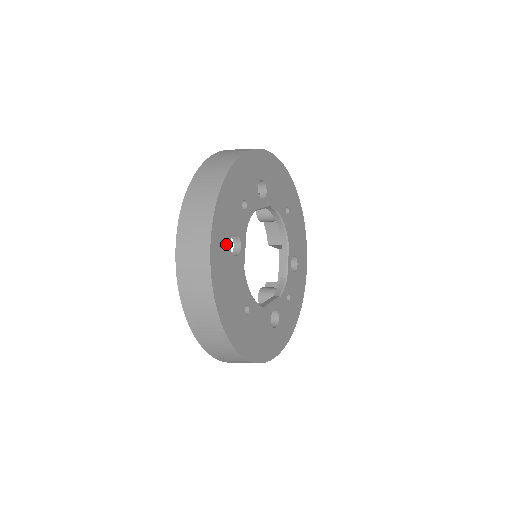
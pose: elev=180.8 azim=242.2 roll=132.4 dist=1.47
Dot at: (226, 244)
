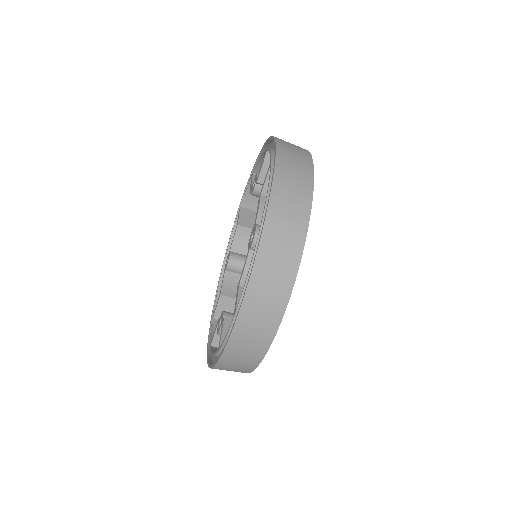
Dot at: occluded
